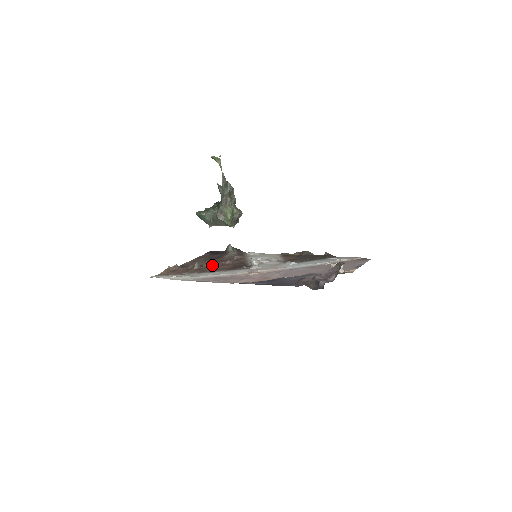
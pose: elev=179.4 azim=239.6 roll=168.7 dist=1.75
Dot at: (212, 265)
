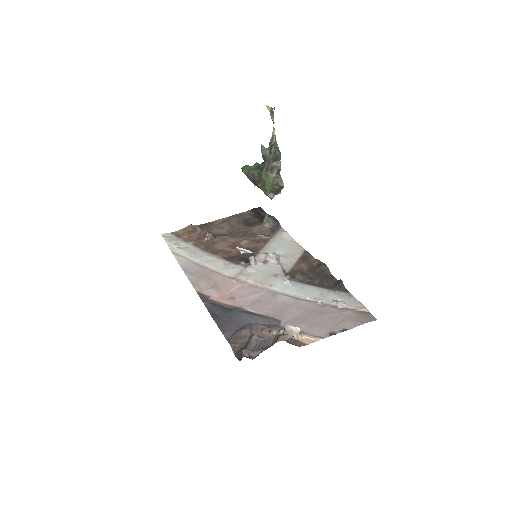
Dot at: (226, 240)
